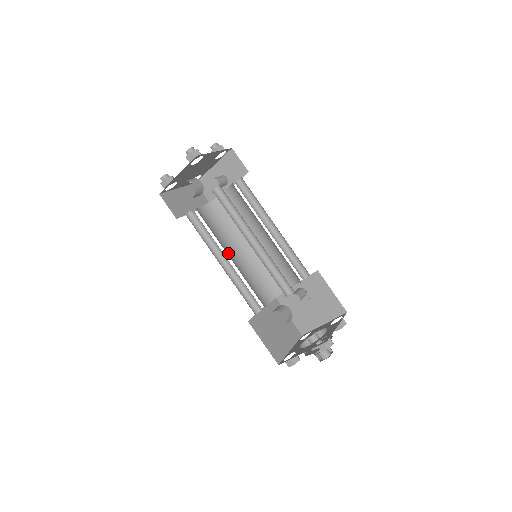
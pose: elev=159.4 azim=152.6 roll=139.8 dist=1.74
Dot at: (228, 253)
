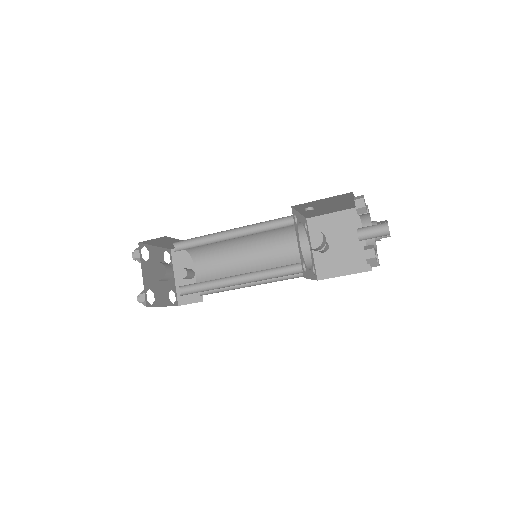
Dot at: occluded
